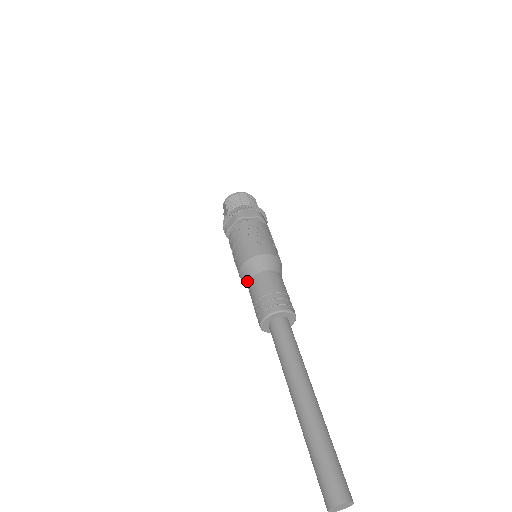
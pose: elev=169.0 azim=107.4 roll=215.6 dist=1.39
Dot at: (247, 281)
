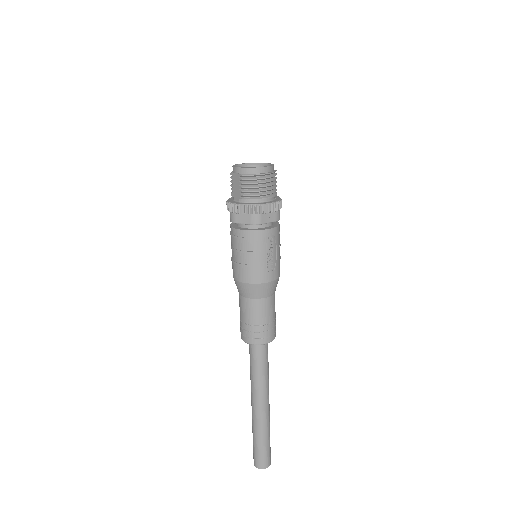
Dot at: (242, 295)
